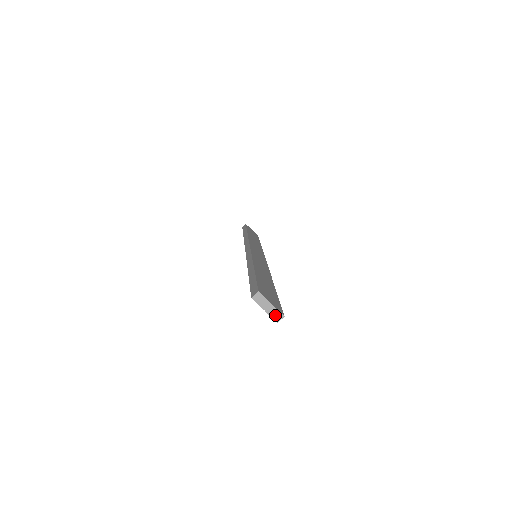
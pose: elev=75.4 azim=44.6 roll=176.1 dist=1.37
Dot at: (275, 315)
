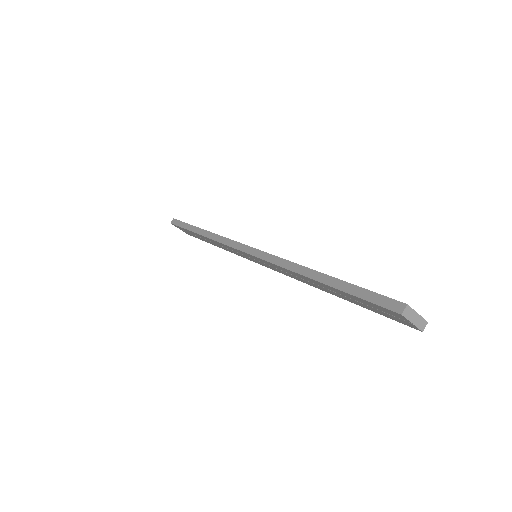
Dot at: (421, 324)
